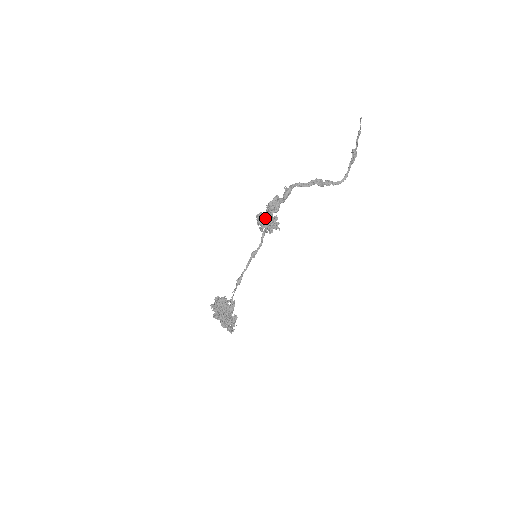
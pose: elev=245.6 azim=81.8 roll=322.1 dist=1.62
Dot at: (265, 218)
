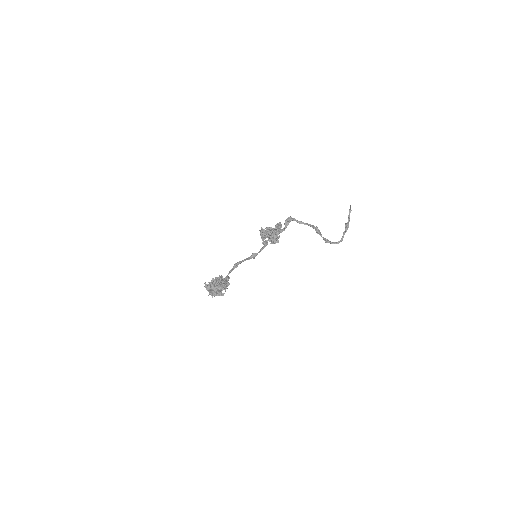
Dot at: occluded
